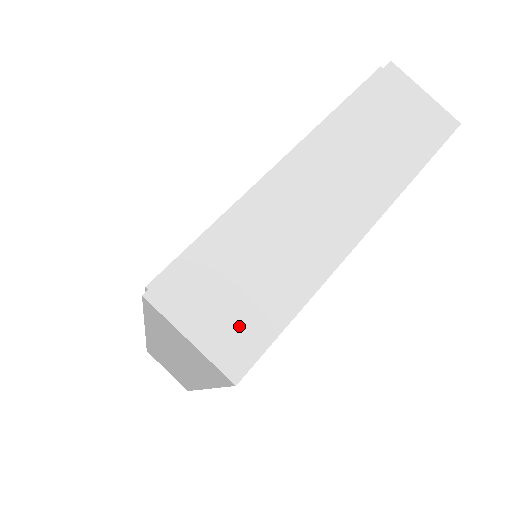
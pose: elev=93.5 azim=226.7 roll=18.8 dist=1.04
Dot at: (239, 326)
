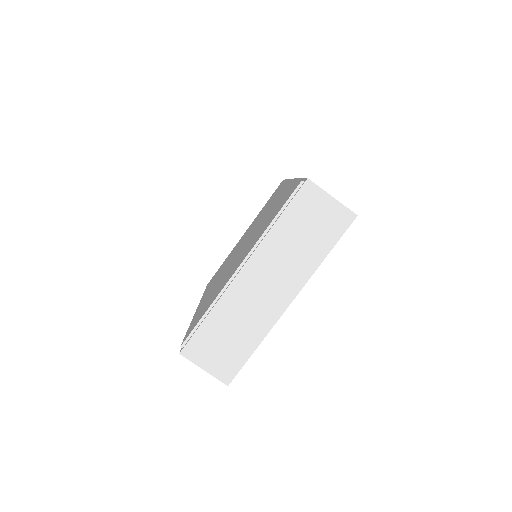
Dot at: (226, 361)
